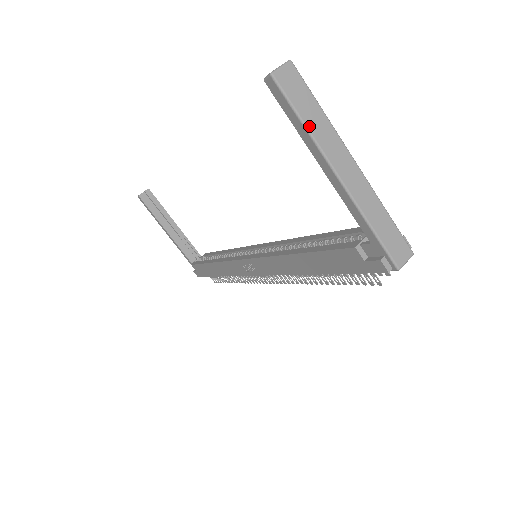
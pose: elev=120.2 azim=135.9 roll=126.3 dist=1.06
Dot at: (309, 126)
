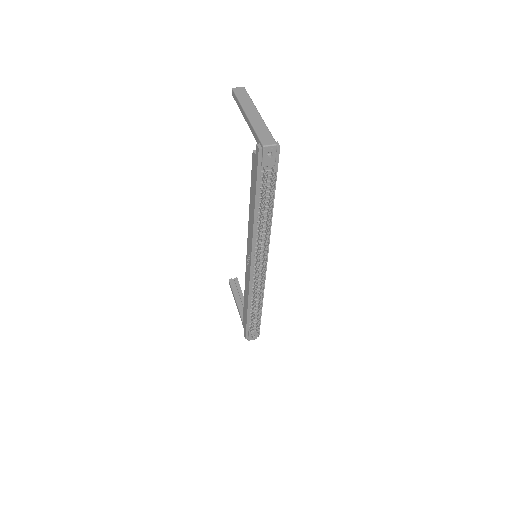
Dot at: (241, 101)
